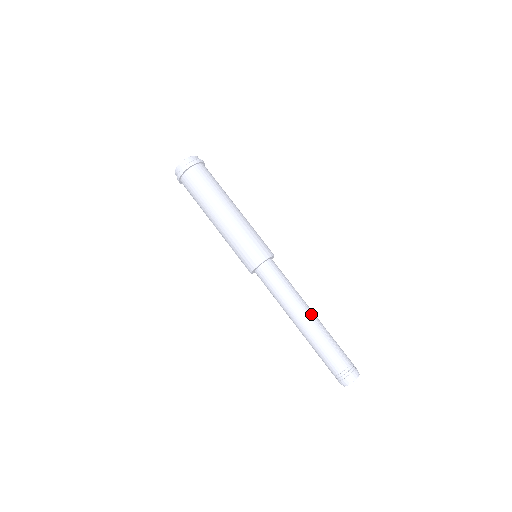
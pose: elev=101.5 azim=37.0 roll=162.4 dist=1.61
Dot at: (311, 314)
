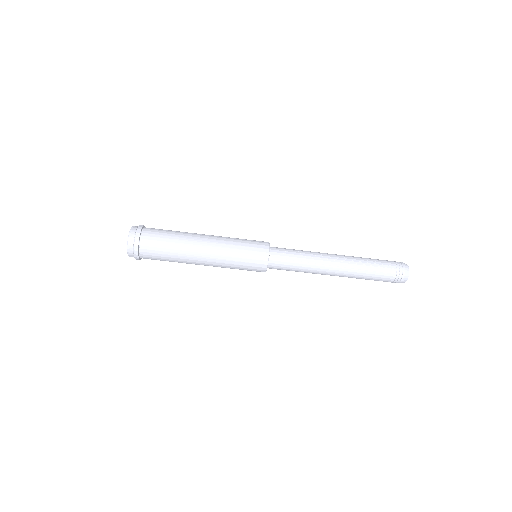
Dot at: (337, 266)
